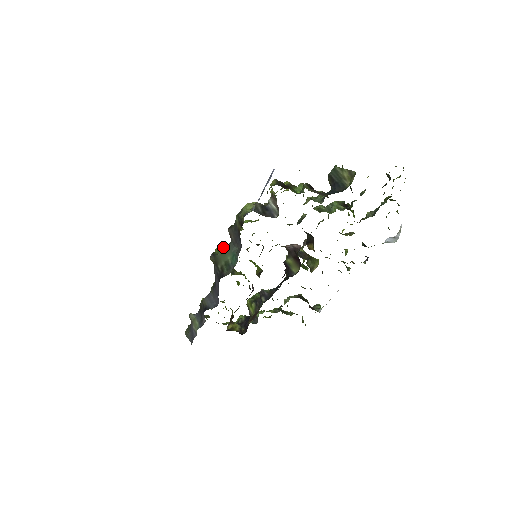
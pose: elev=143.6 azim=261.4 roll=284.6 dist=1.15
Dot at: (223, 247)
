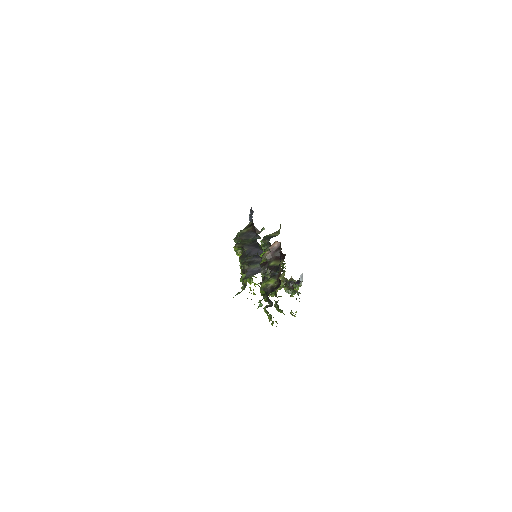
Dot at: (241, 240)
